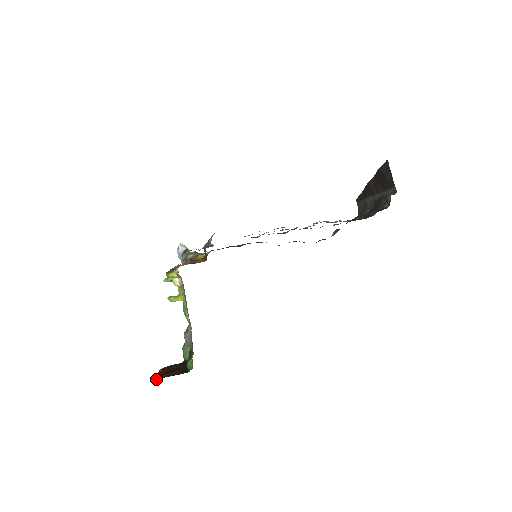
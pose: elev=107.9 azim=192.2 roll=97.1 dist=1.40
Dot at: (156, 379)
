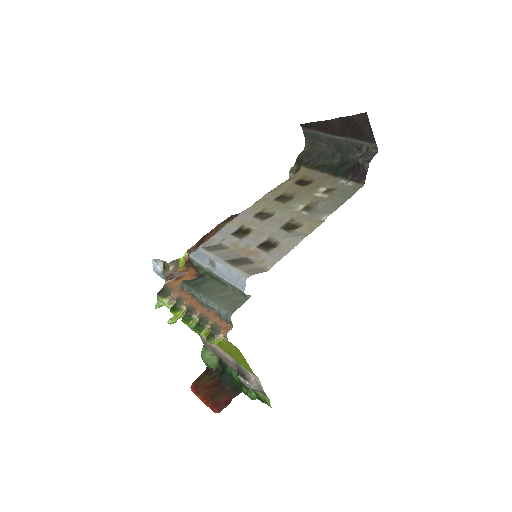
Dot at: occluded
